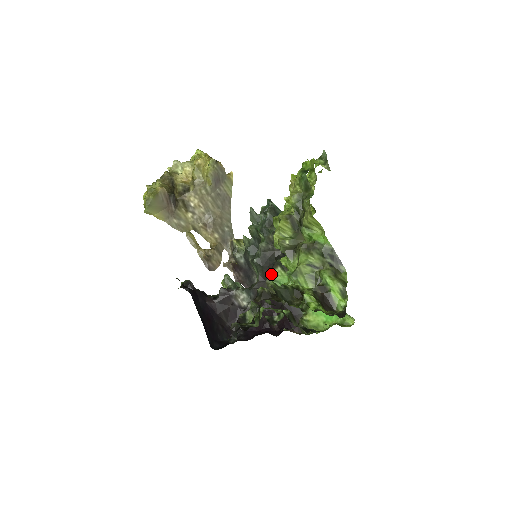
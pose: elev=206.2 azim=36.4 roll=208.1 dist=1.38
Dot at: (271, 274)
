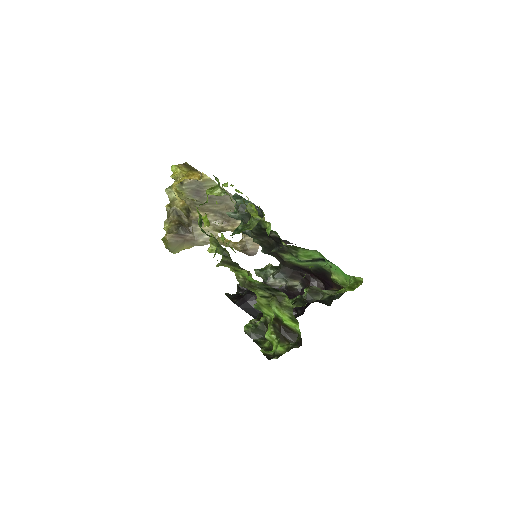
Dot at: (282, 256)
